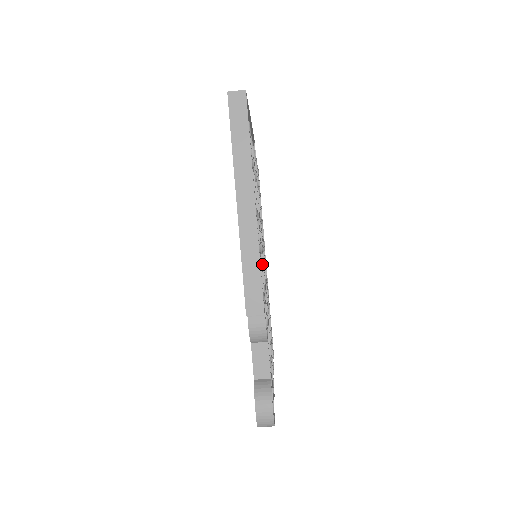
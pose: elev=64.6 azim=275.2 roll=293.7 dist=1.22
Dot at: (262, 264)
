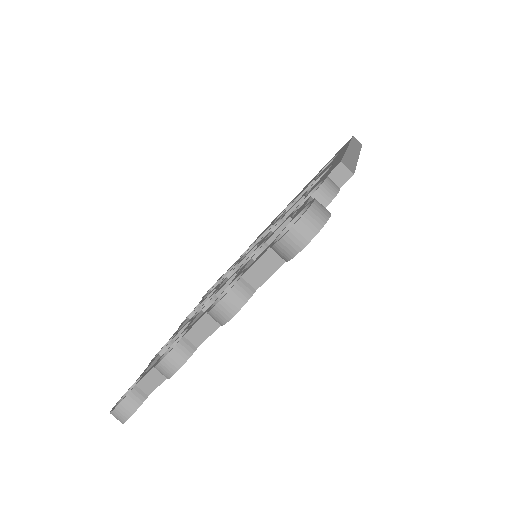
Dot at: occluded
